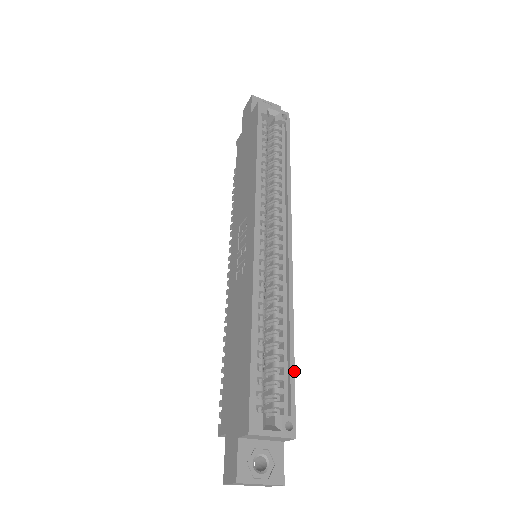
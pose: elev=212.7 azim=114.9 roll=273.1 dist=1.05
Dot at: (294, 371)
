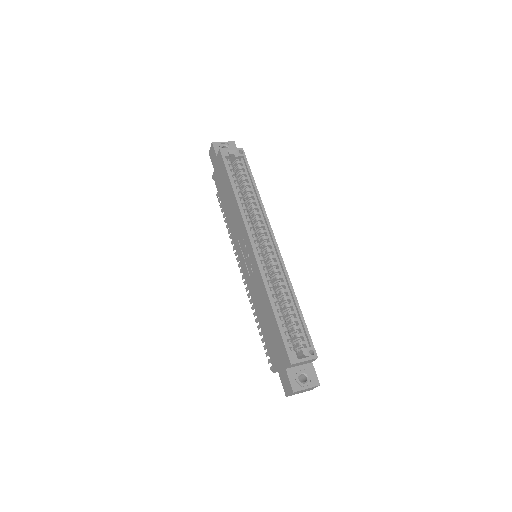
Dot at: (304, 321)
